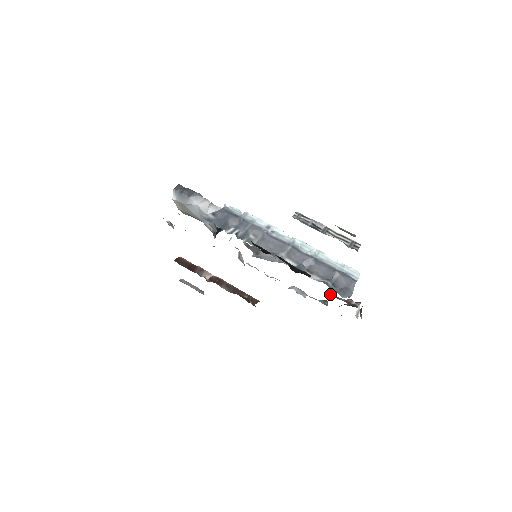
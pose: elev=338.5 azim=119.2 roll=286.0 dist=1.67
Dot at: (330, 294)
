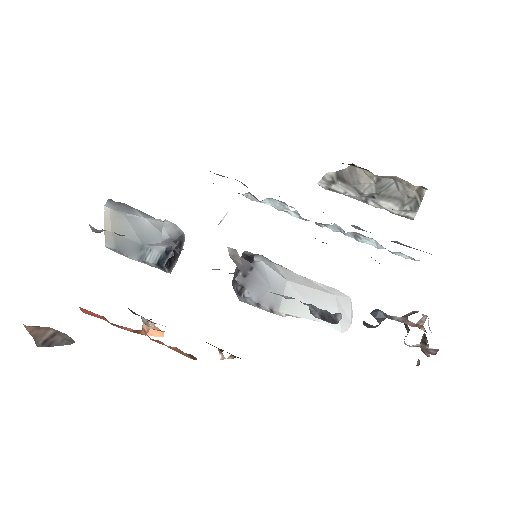
Dot at: (375, 315)
